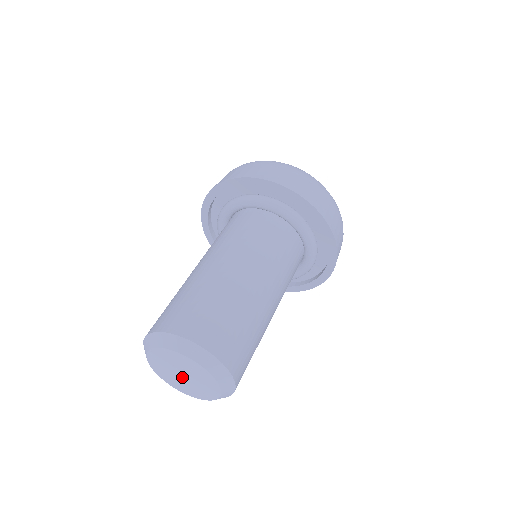
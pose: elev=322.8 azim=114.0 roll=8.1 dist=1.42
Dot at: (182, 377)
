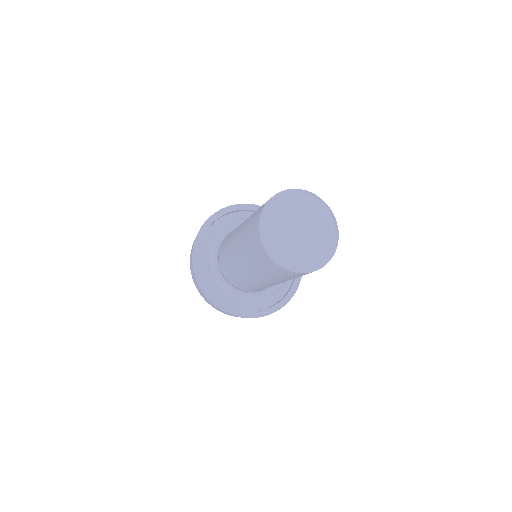
Dot at: (302, 232)
